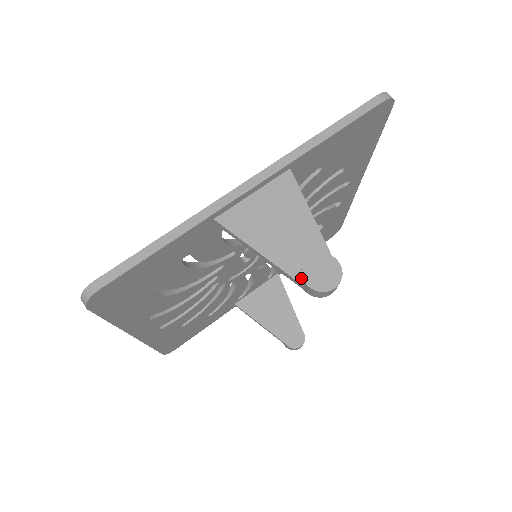
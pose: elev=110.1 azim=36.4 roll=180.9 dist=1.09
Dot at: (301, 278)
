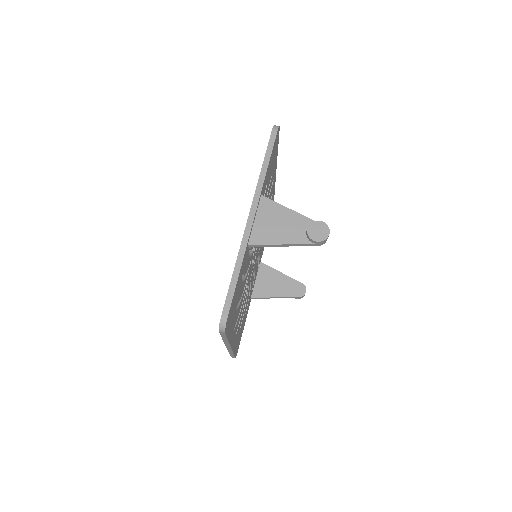
Dot at: (311, 241)
